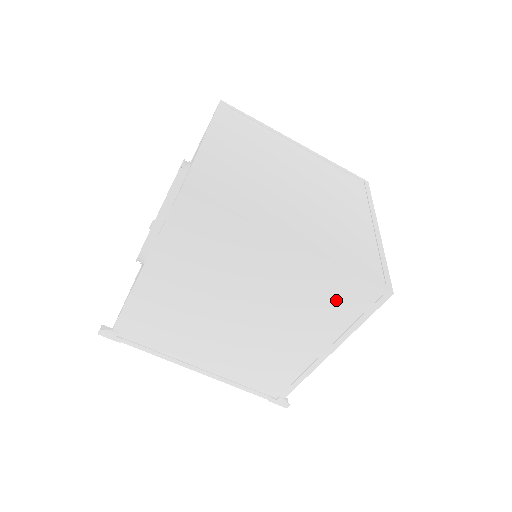
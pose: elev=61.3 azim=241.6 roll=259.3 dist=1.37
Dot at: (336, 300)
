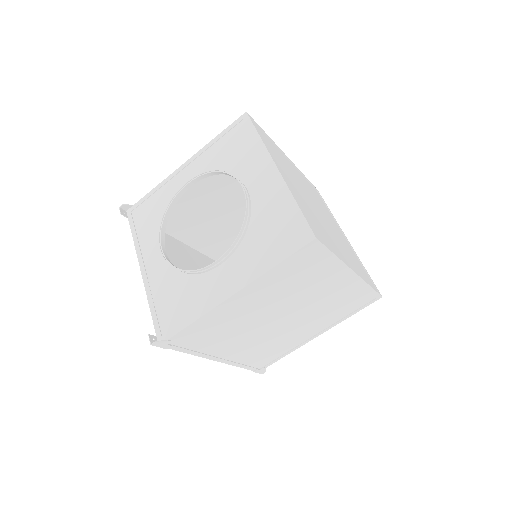
Dot at: (349, 303)
